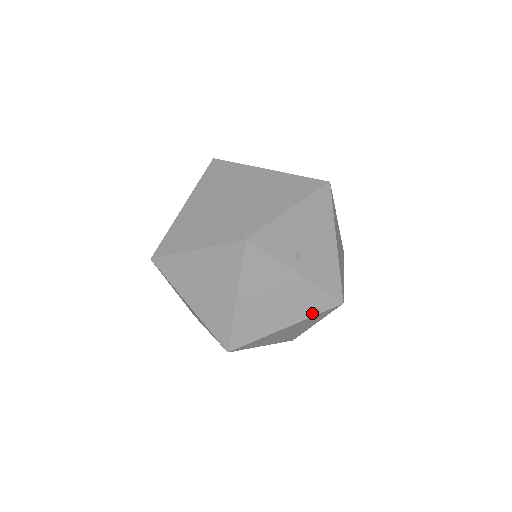
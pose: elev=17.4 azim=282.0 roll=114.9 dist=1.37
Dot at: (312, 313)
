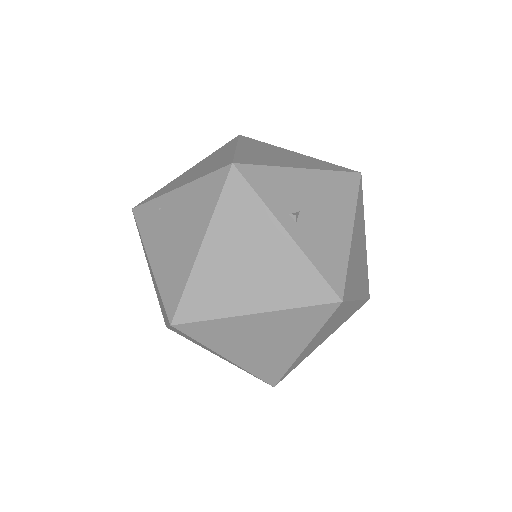
Dot at: (296, 302)
